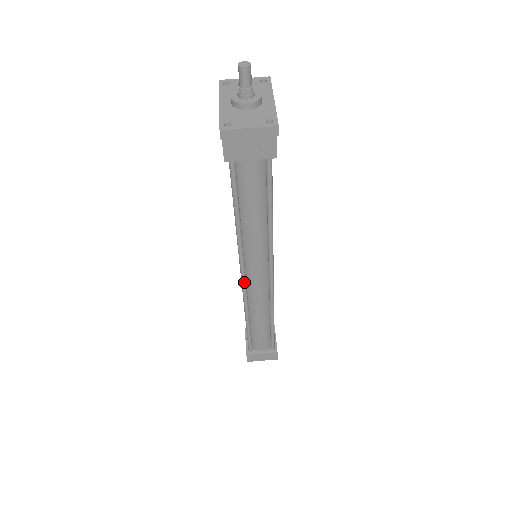
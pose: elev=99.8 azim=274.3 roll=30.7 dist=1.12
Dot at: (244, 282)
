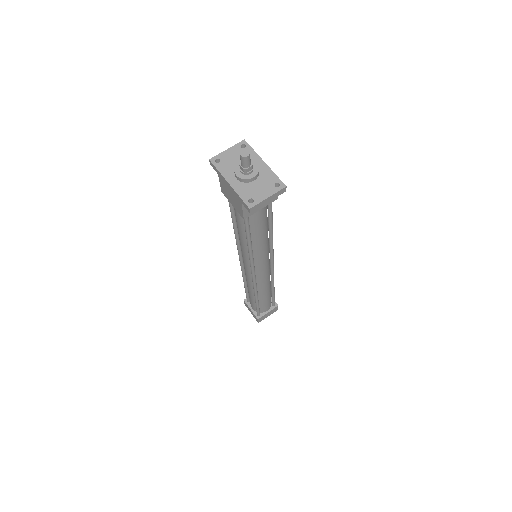
Dot at: (255, 278)
